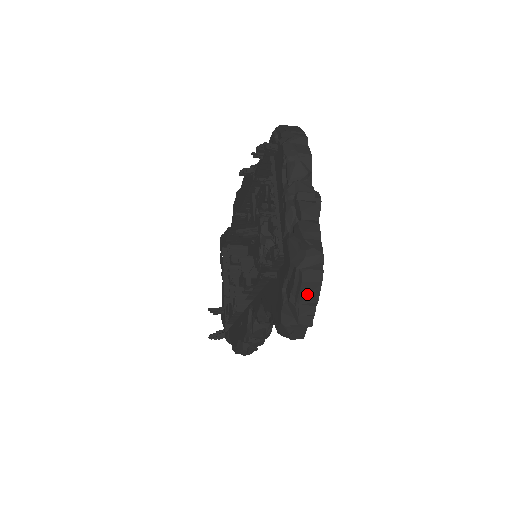
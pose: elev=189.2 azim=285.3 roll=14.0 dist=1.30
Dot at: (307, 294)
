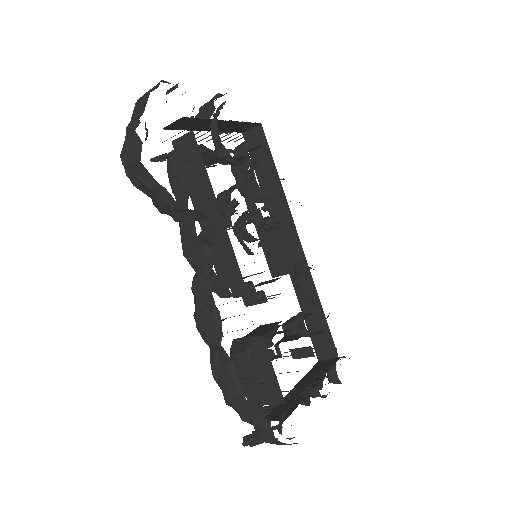
Dot at: (138, 109)
